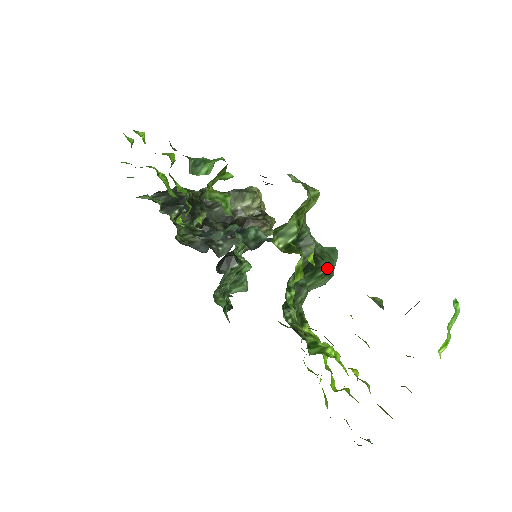
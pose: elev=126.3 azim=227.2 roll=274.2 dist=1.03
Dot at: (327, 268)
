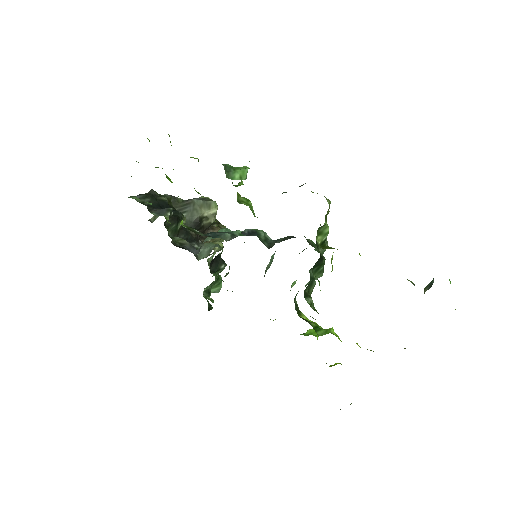
Dot at: (323, 265)
